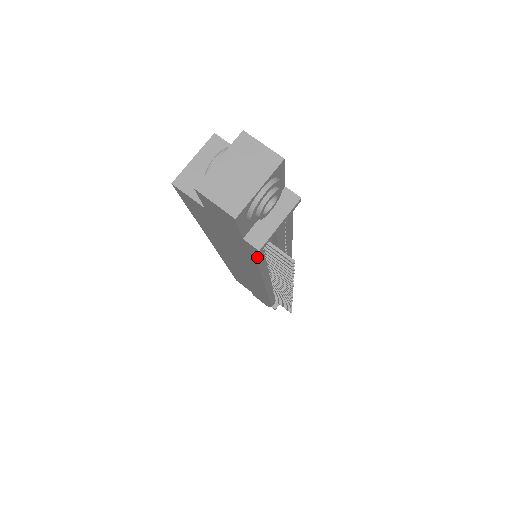
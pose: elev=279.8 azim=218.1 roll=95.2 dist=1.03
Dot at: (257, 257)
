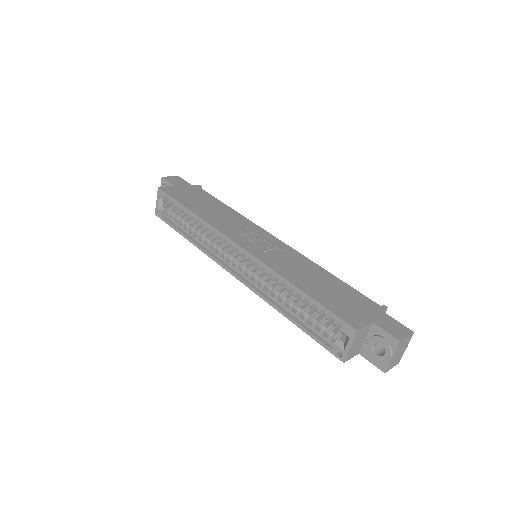
Dot at: occluded
